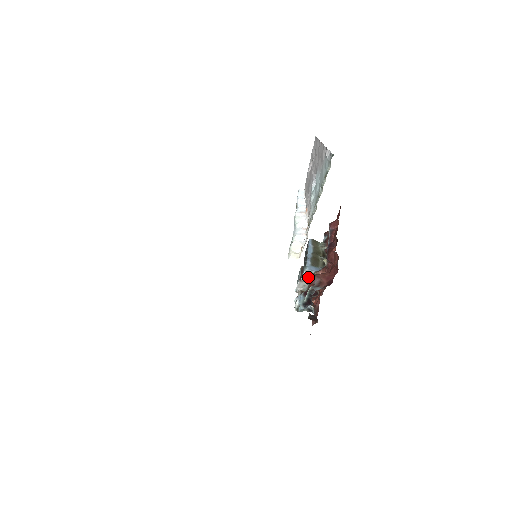
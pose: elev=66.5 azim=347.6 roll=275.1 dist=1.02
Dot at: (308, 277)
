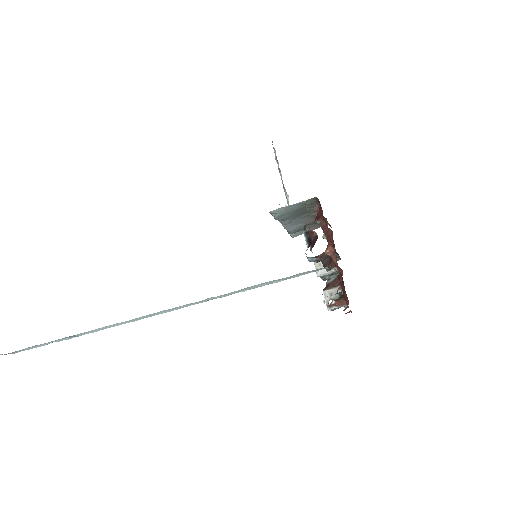
Dot at: (321, 267)
